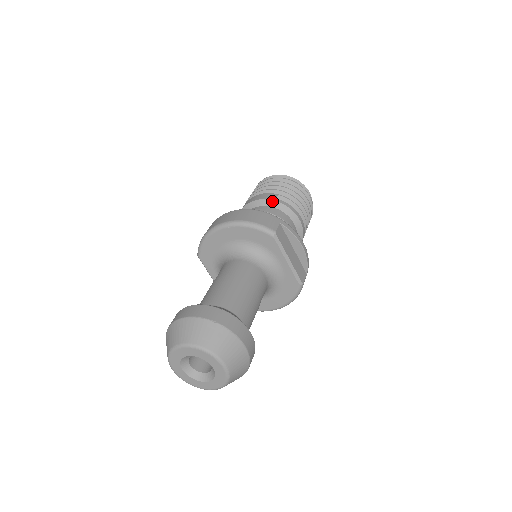
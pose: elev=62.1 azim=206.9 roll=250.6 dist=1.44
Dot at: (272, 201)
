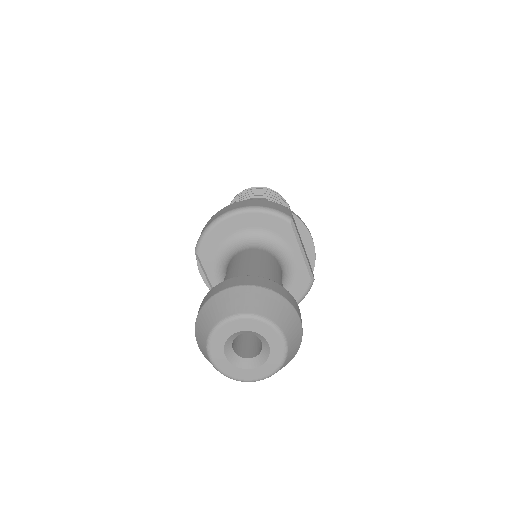
Dot at: occluded
